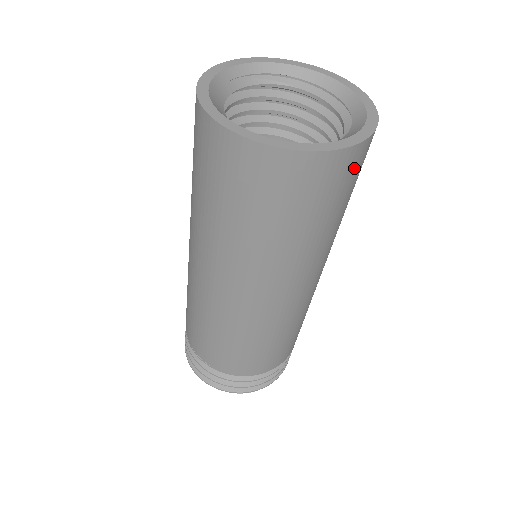
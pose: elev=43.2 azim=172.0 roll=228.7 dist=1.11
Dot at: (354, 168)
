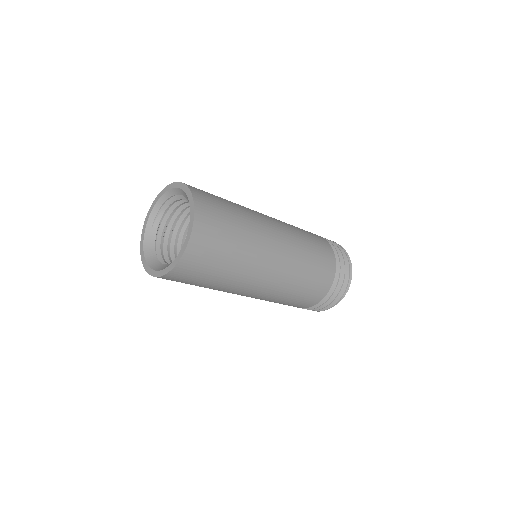
Dot at: (204, 244)
